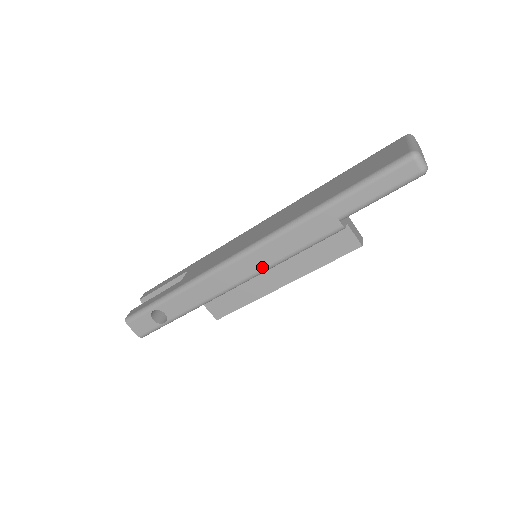
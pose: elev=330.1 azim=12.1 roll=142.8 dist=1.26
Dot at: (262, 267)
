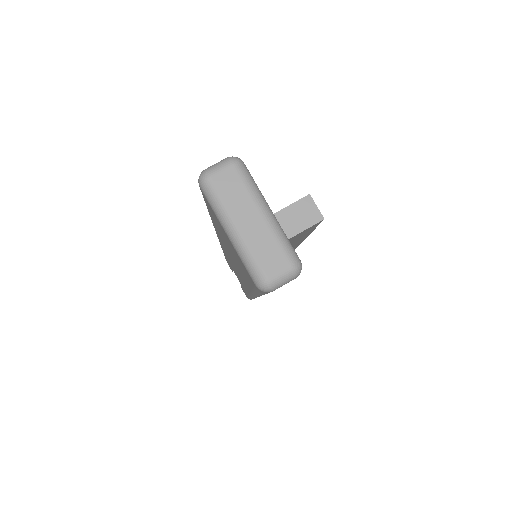
Dot at: occluded
